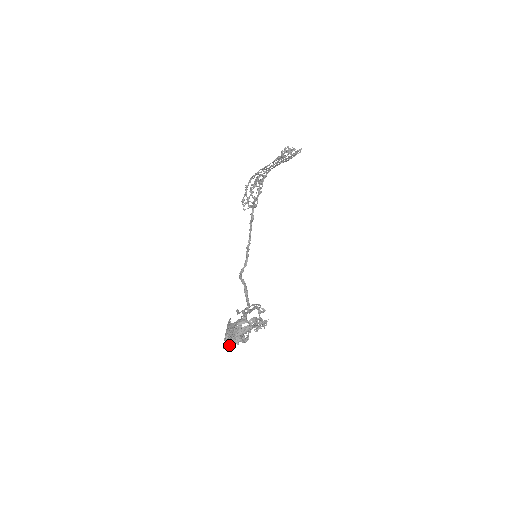
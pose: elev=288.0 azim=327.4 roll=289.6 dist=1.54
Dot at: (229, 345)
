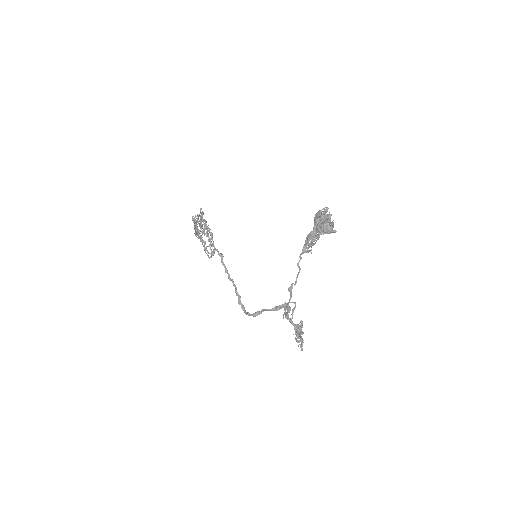
Dot at: (331, 225)
